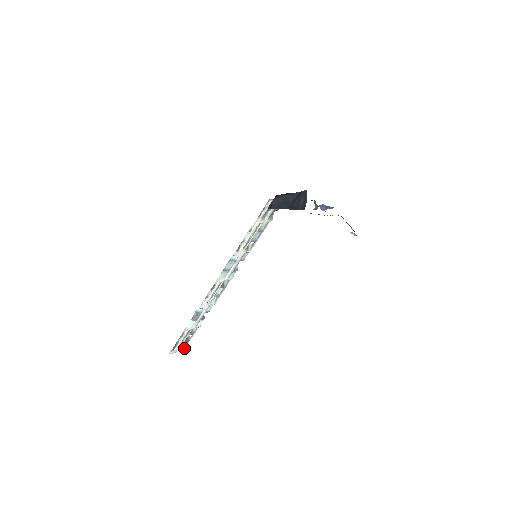
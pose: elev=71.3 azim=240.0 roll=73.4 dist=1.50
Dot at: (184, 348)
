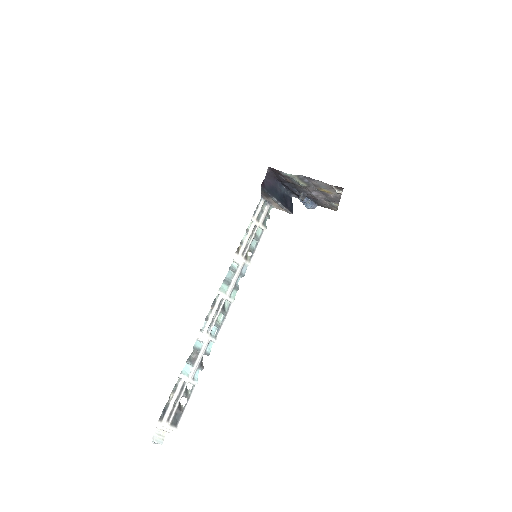
Dot at: (175, 429)
